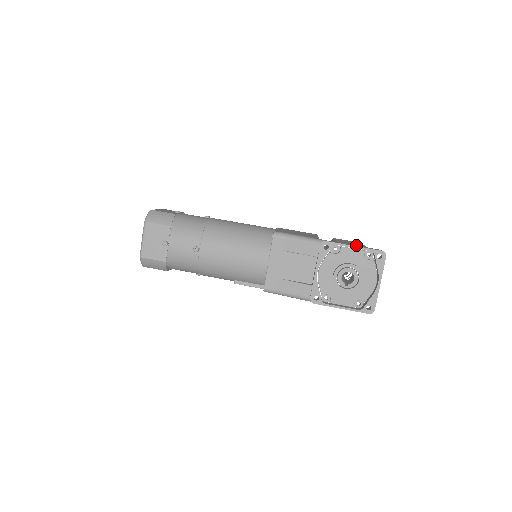
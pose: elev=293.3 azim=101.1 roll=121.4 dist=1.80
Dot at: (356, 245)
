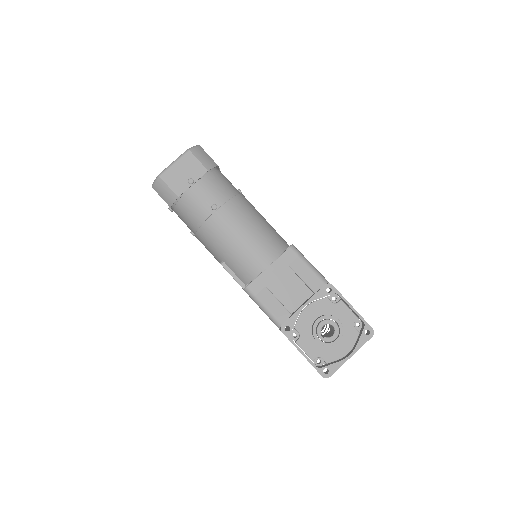
Dot at: occluded
